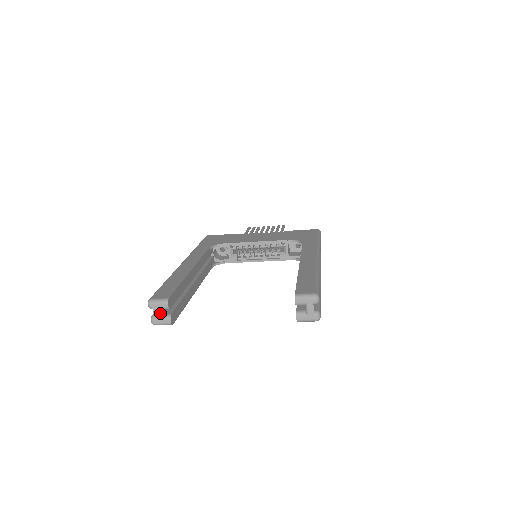
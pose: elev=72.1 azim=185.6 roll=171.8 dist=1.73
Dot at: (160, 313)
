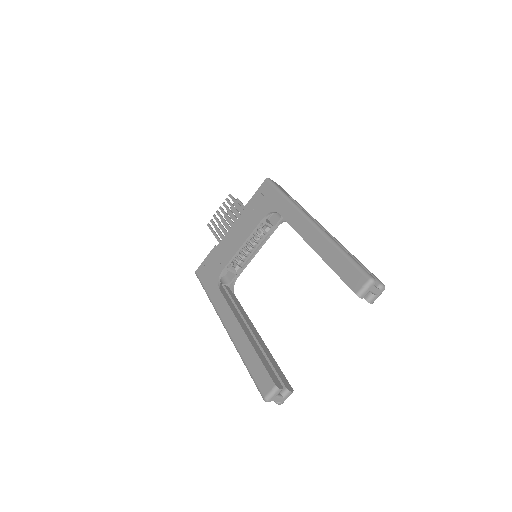
Dot at: (280, 396)
